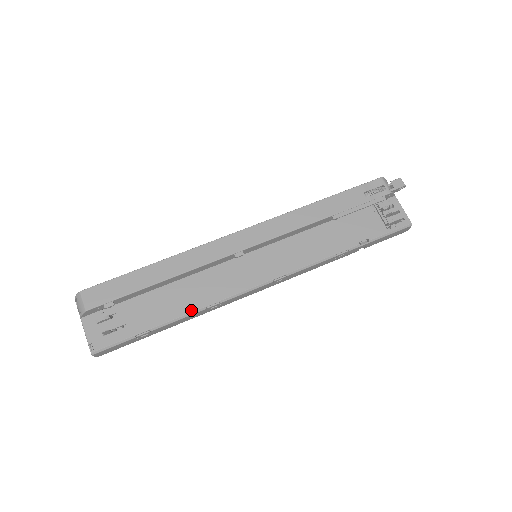
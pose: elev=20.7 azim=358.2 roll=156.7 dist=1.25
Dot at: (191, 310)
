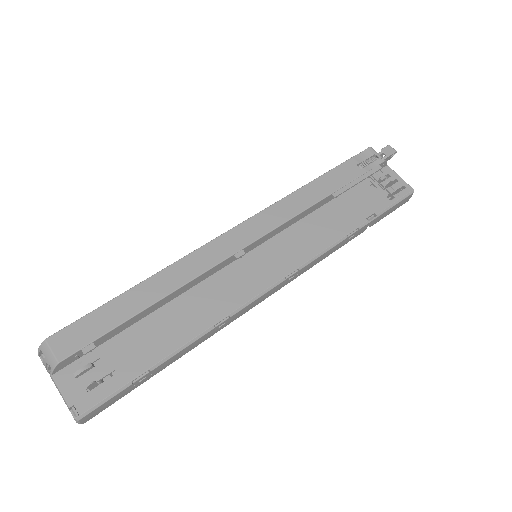
Dot at: (196, 333)
